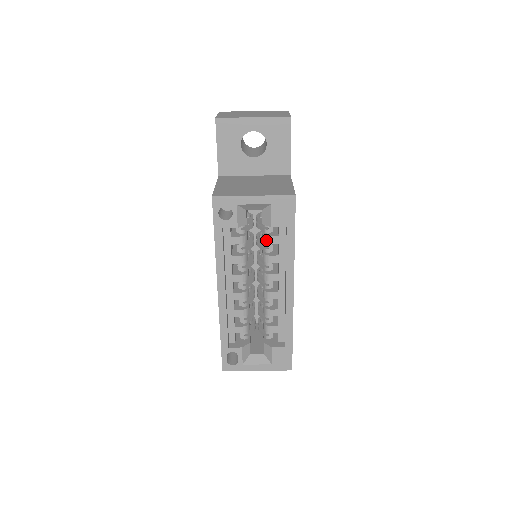
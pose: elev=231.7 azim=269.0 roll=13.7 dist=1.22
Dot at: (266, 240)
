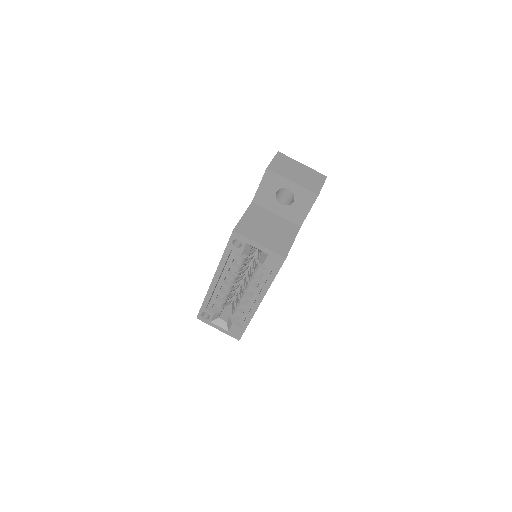
Dot at: (257, 268)
